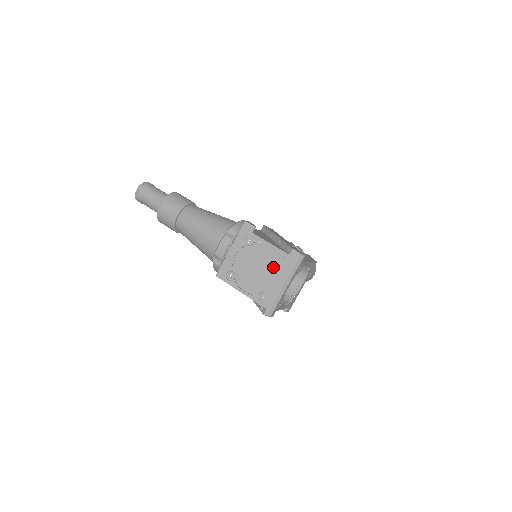
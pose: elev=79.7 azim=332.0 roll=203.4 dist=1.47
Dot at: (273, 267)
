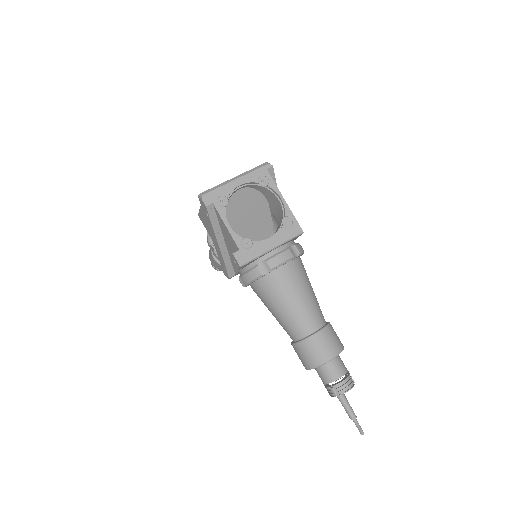
Dot at: occluded
